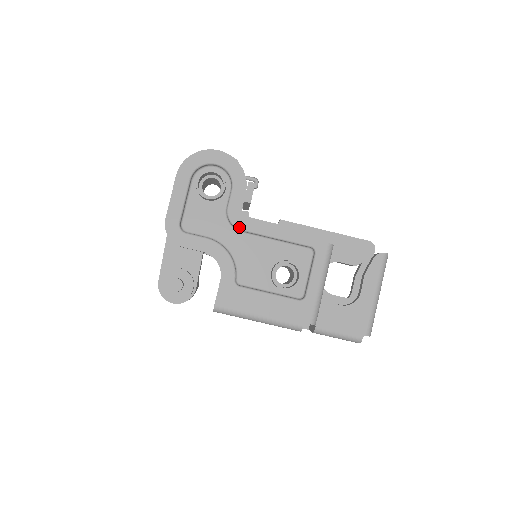
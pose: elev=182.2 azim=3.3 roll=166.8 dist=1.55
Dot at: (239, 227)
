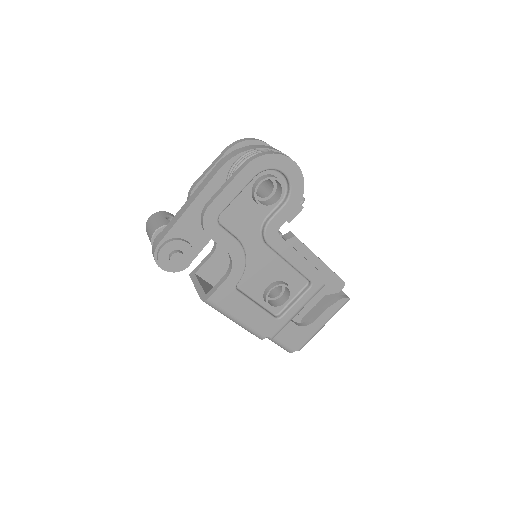
Dot at: (268, 242)
